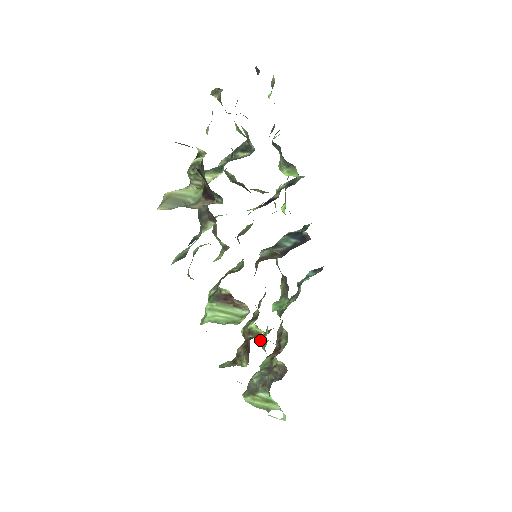
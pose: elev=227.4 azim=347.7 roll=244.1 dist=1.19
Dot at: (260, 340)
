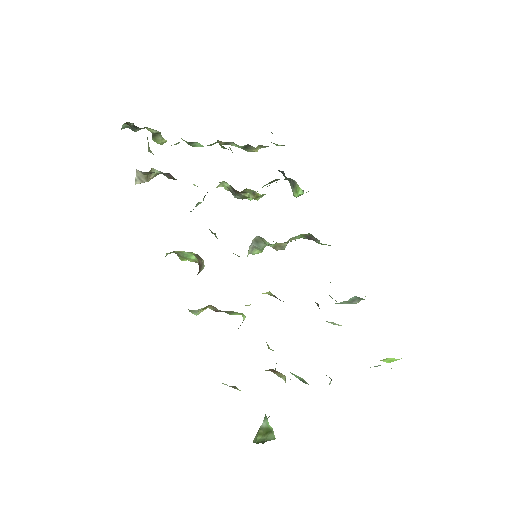
Dot at: occluded
